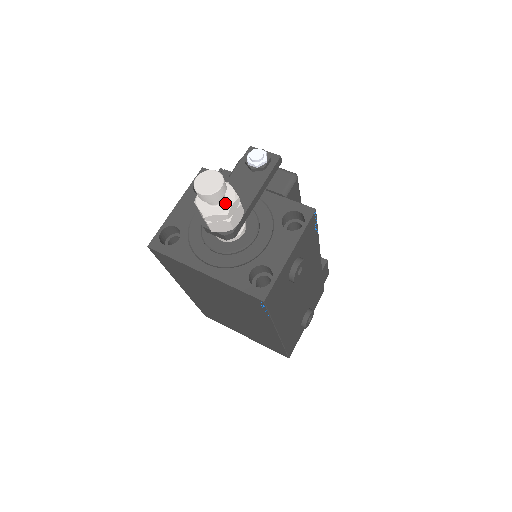
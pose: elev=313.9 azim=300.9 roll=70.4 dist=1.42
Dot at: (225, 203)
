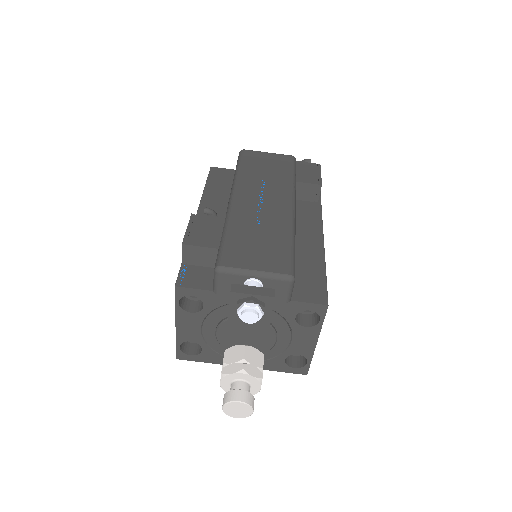
Dot at: (253, 388)
